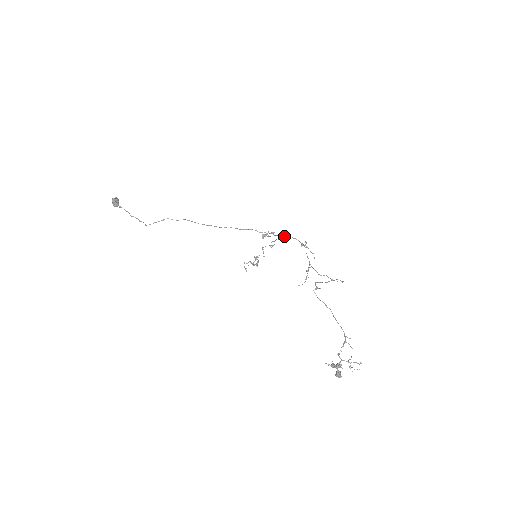
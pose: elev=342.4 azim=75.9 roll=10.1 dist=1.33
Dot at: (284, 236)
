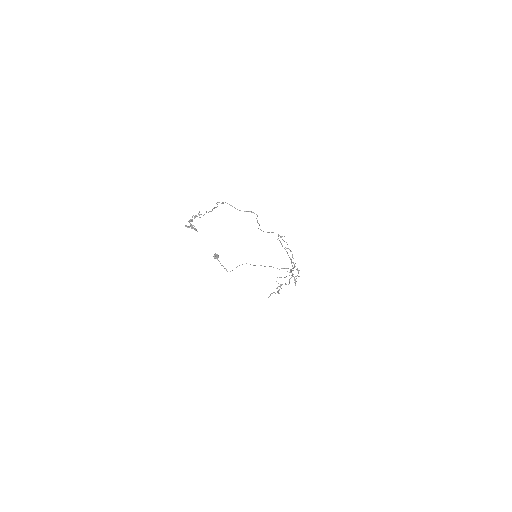
Dot at: (292, 255)
